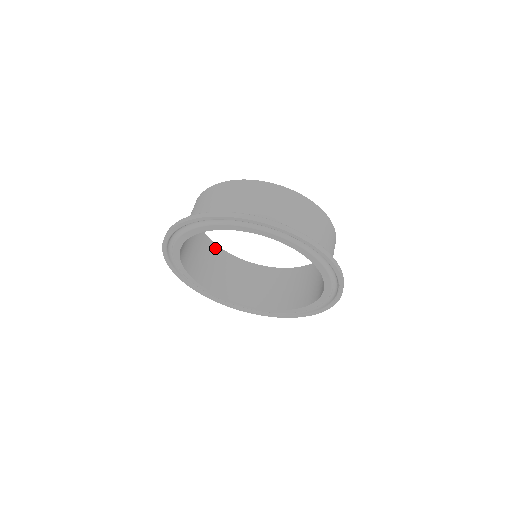
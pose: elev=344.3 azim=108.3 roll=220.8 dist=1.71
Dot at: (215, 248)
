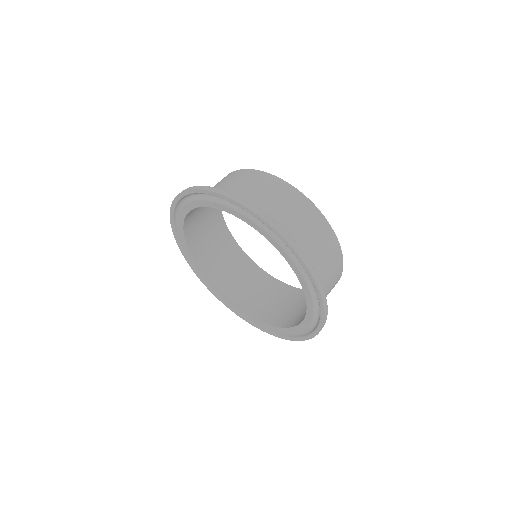
Dot at: (259, 272)
